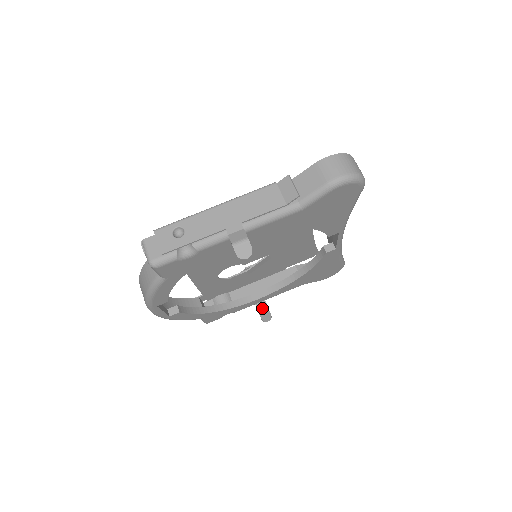
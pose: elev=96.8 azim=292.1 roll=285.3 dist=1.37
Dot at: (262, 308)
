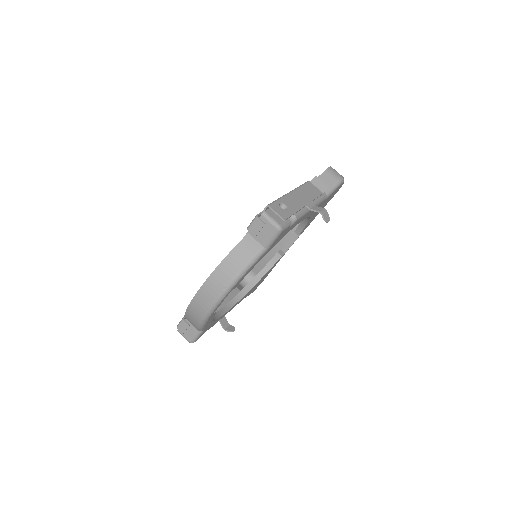
Dot at: (224, 322)
